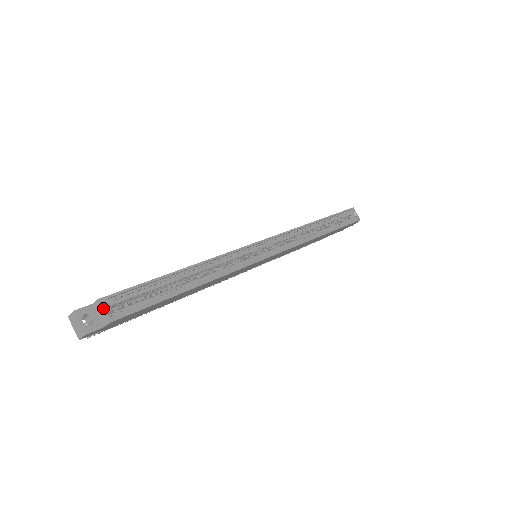
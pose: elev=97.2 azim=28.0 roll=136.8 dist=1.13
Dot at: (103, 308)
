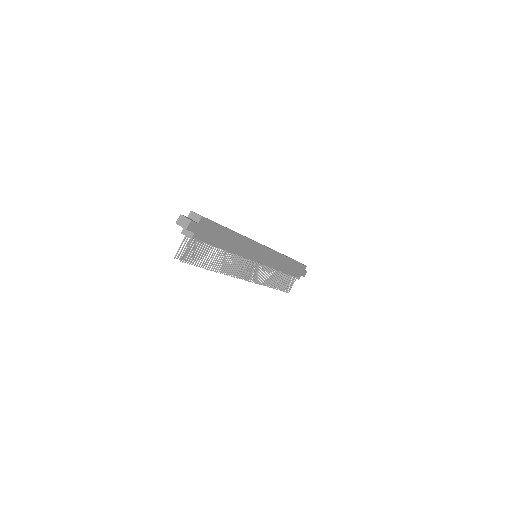
Dot at: (195, 213)
